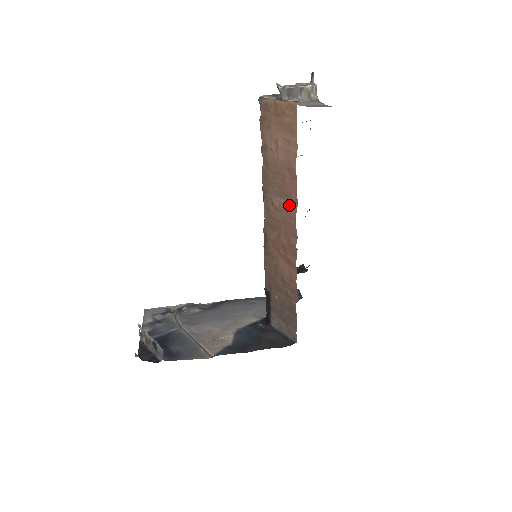
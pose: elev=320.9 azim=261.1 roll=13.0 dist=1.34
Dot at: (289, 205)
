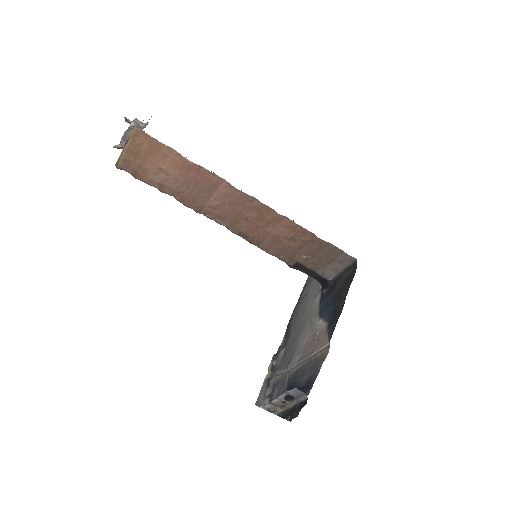
Dot at: (221, 189)
